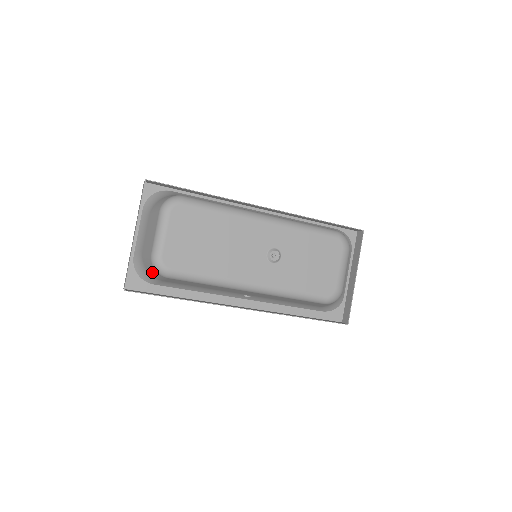
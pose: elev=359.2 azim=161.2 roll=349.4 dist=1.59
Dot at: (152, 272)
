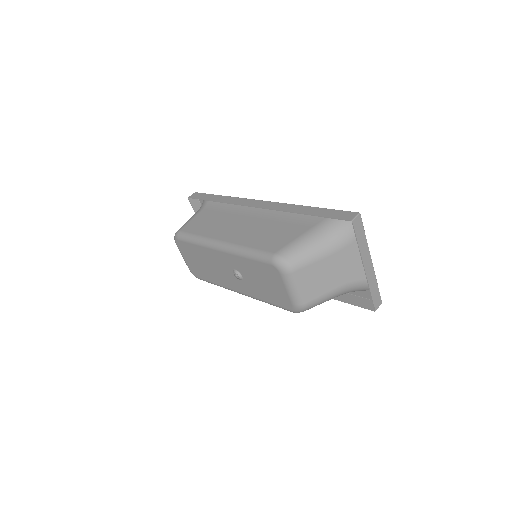
Dot at: occluded
